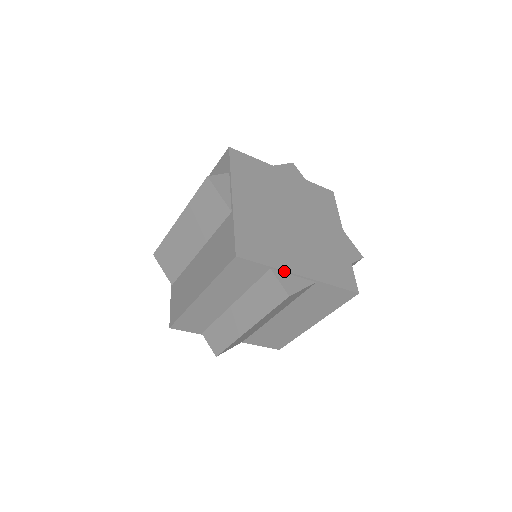
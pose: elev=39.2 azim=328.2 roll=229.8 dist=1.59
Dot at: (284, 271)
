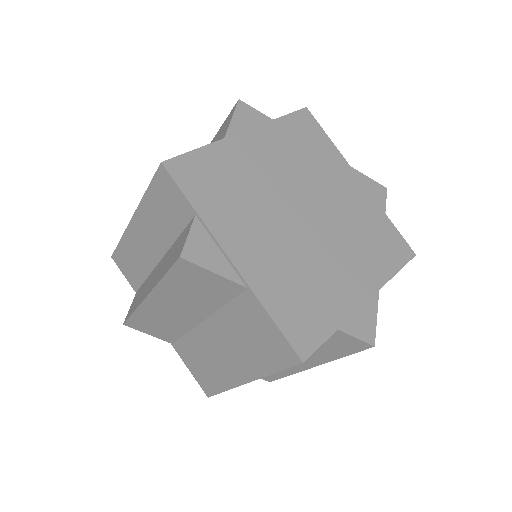
Dot at: (350, 317)
